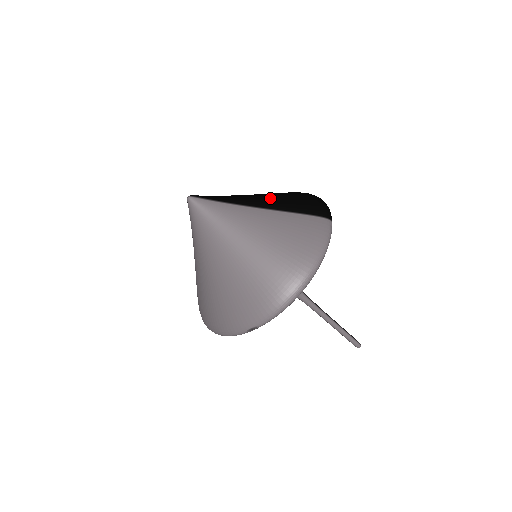
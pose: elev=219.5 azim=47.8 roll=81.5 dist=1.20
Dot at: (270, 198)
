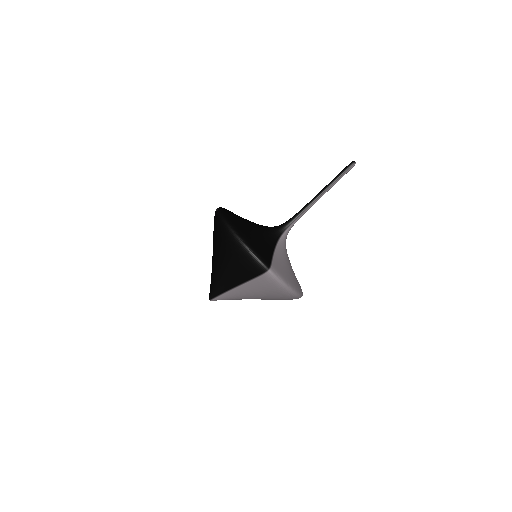
Dot at: (229, 273)
